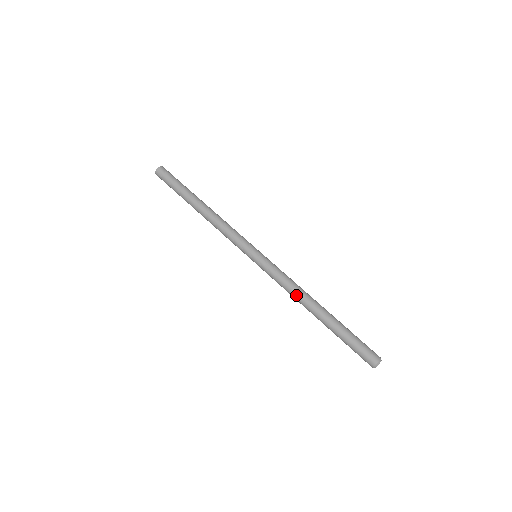
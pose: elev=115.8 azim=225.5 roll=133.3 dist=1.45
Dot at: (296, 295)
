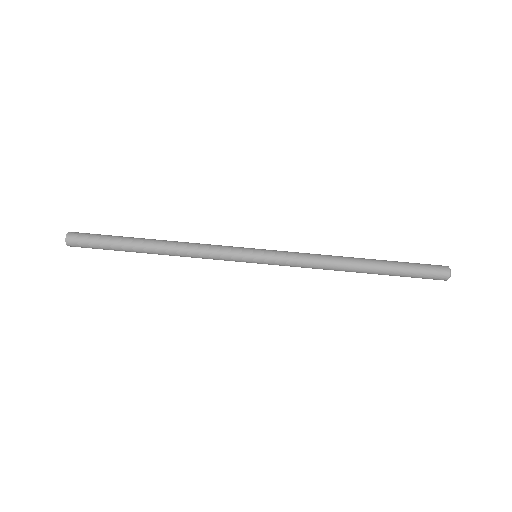
Dot at: occluded
